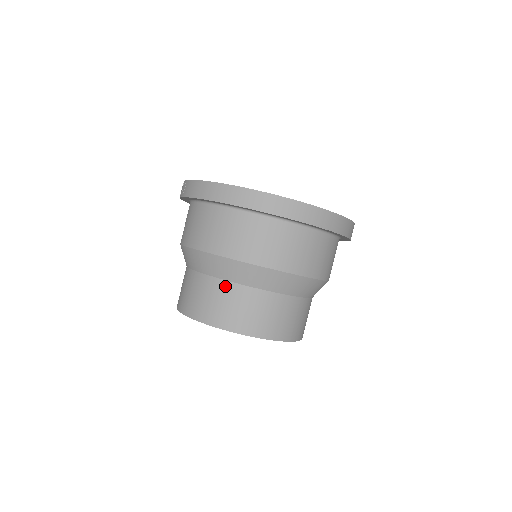
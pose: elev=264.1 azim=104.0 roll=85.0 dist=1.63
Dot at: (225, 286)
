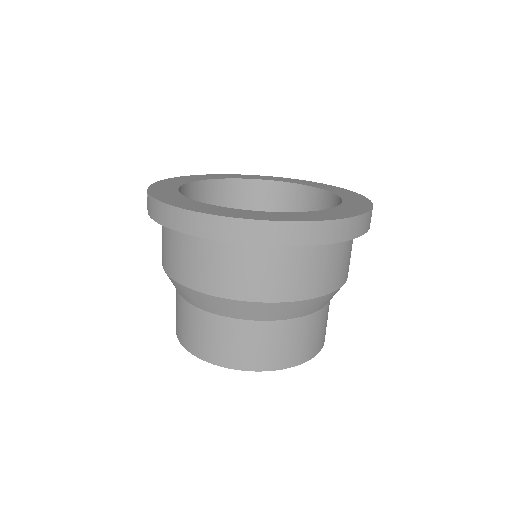
Dot at: (216, 321)
